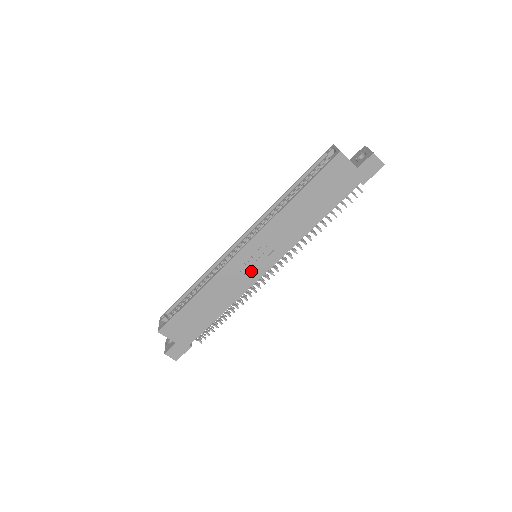
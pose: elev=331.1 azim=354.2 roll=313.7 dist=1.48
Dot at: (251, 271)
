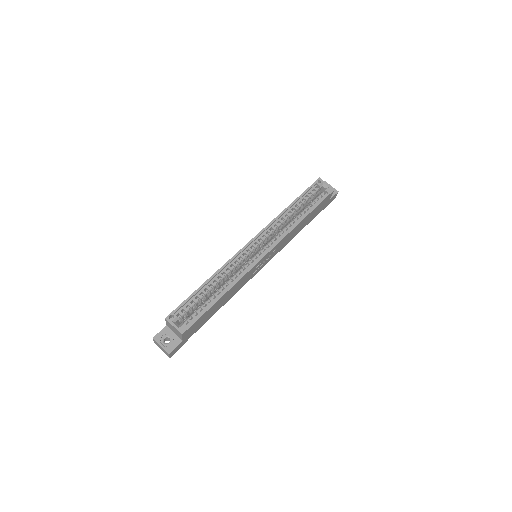
Dot at: (256, 270)
